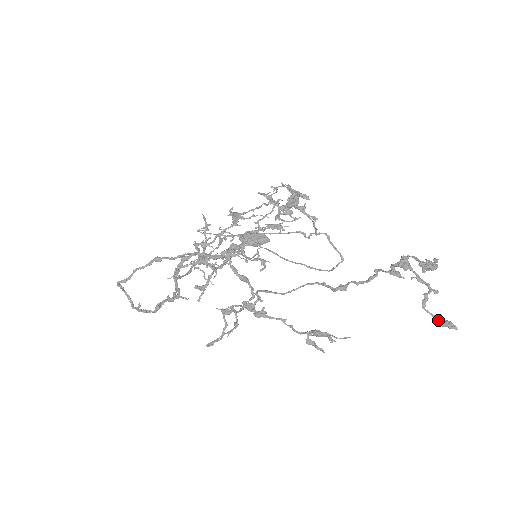
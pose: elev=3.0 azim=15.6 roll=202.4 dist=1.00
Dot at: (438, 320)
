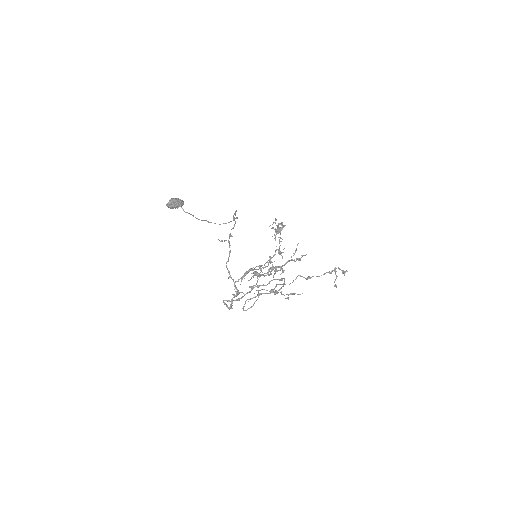
Dot at: (334, 285)
